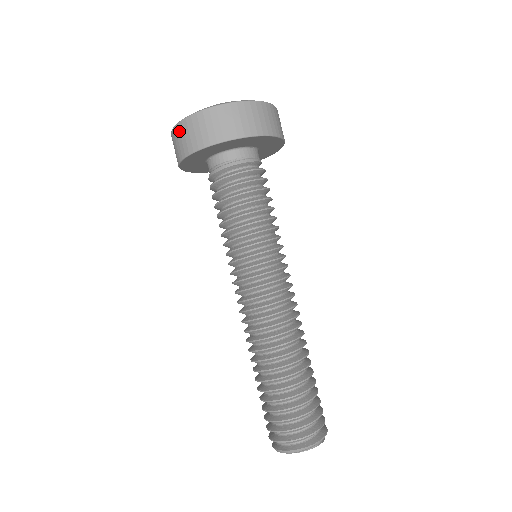
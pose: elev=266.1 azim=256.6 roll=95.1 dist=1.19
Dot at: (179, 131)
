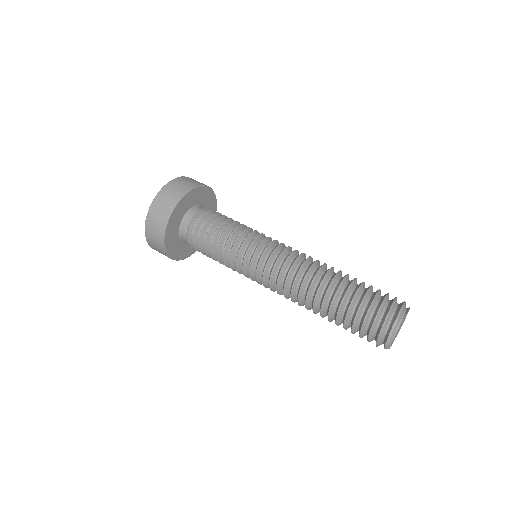
Dot at: (153, 248)
